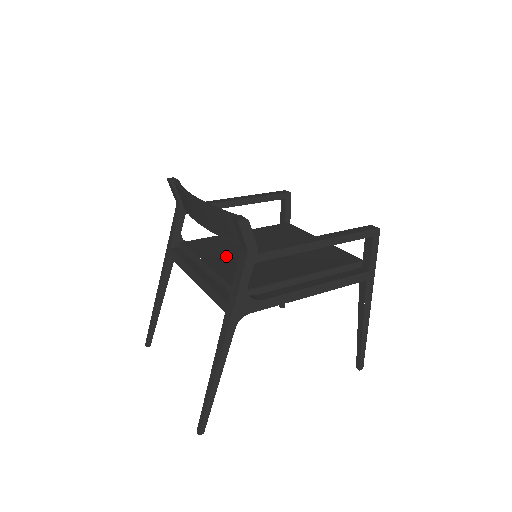
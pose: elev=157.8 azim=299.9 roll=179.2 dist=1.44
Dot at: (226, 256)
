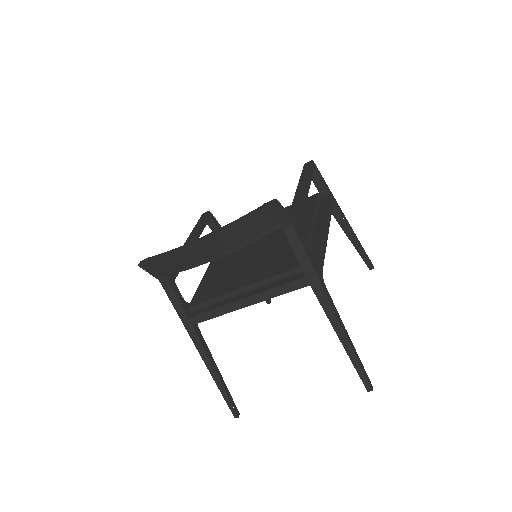
Dot at: (242, 273)
